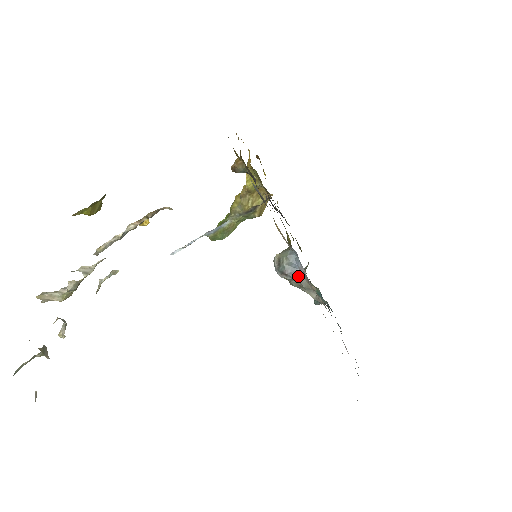
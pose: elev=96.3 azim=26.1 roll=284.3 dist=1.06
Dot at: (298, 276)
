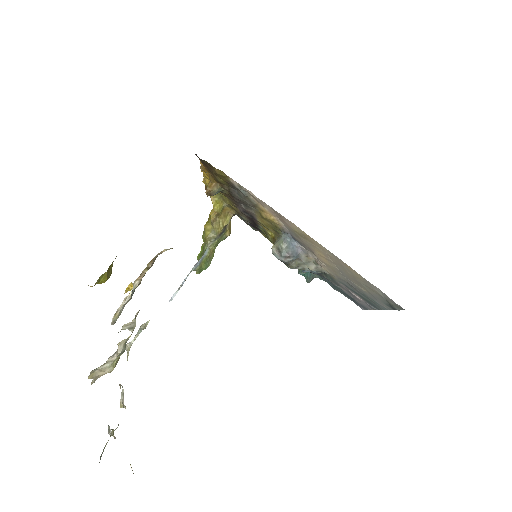
Dot at: (298, 254)
